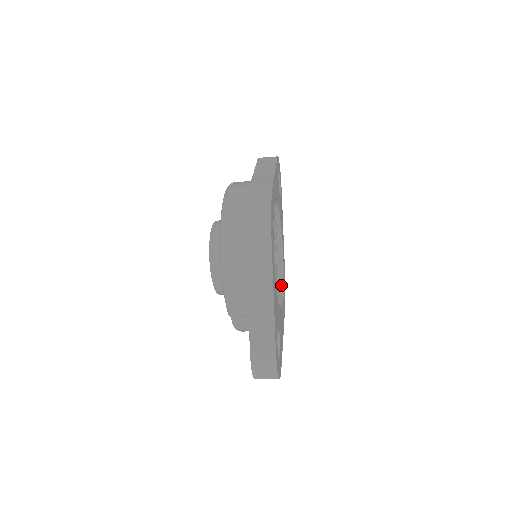
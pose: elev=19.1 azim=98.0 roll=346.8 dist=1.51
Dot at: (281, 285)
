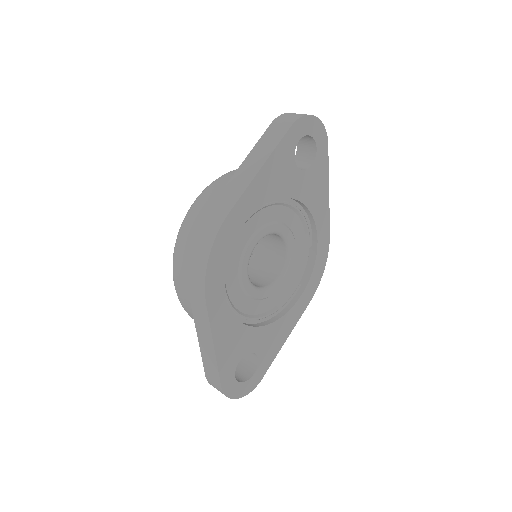
Dot at: (310, 271)
